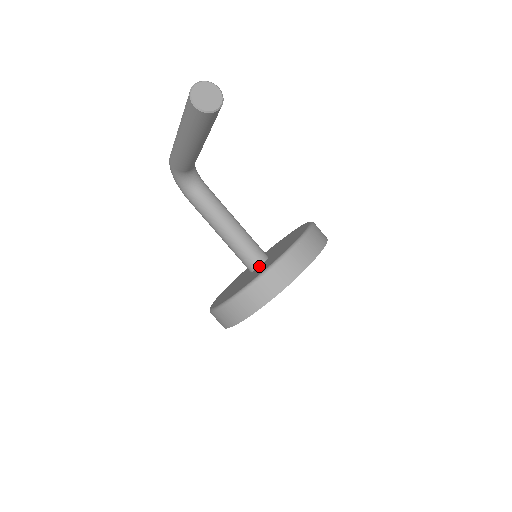
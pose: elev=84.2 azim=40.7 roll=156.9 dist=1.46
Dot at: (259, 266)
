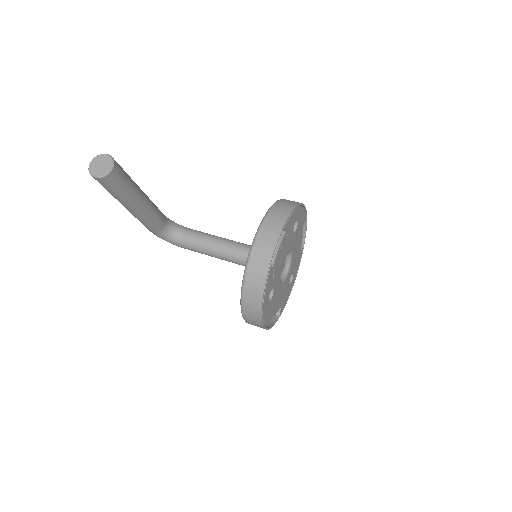
Dot at: occluded
